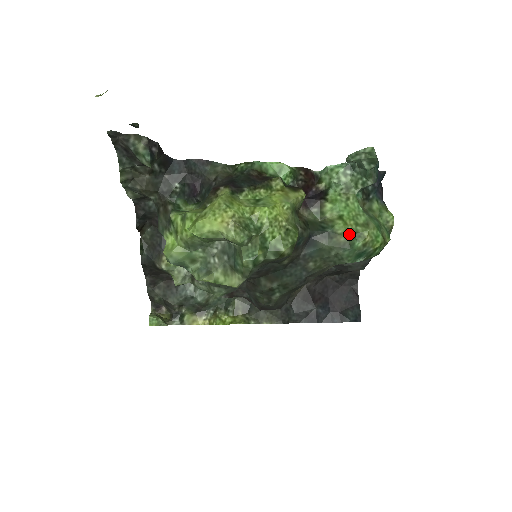
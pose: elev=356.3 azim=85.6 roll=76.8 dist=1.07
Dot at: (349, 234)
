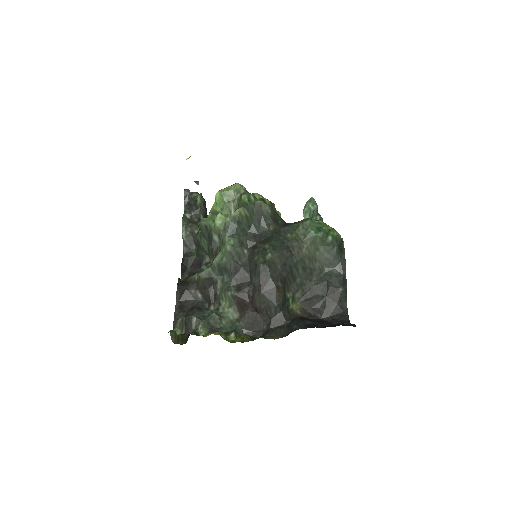
Dot at: occluded
